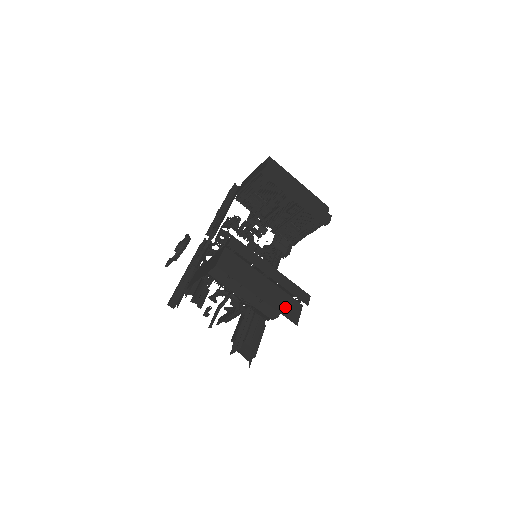
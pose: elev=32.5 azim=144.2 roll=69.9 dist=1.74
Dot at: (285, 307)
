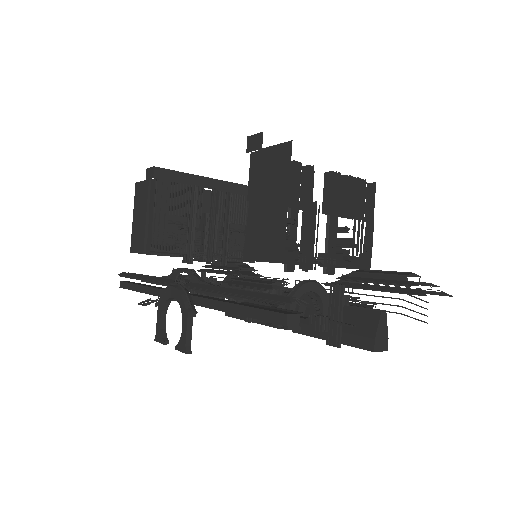
Dot at: occluded
